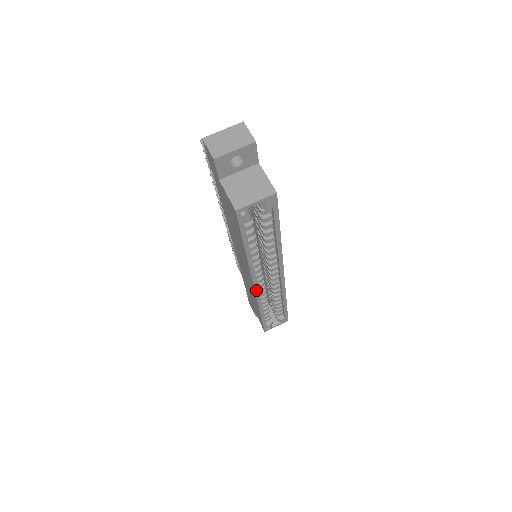
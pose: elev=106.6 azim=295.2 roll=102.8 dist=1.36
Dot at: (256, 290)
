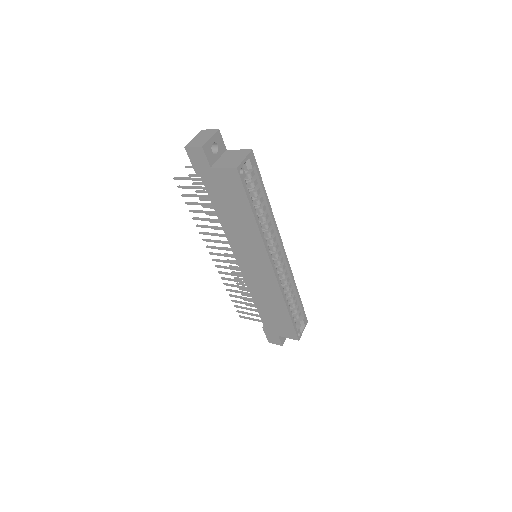
Dot at: (275, 273)
